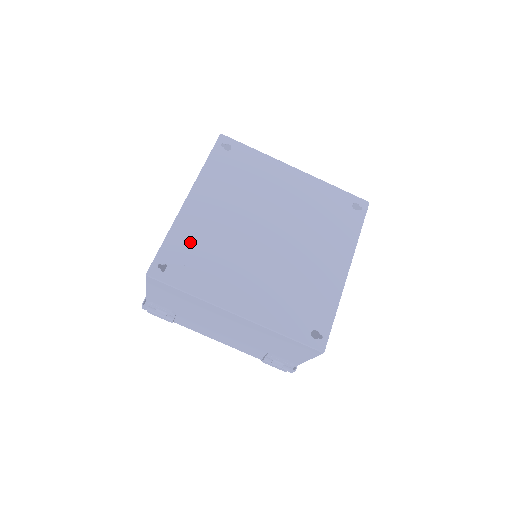
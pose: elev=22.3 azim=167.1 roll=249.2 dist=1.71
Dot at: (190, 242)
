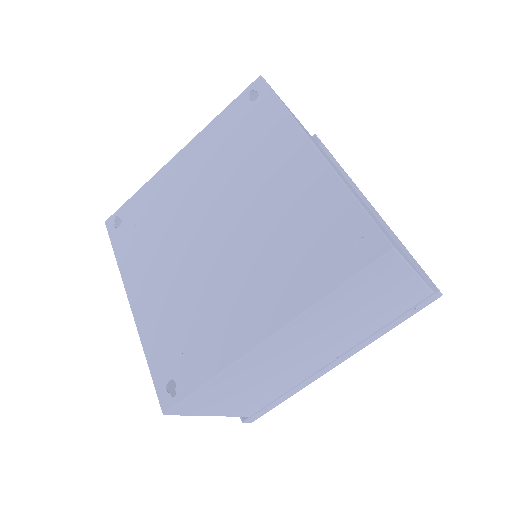
Dot at: (149, 205)
